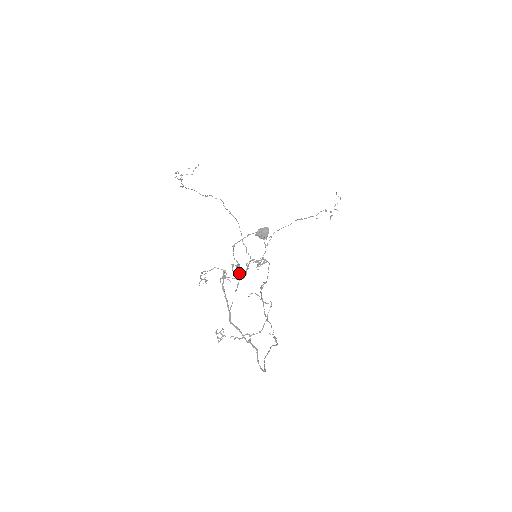
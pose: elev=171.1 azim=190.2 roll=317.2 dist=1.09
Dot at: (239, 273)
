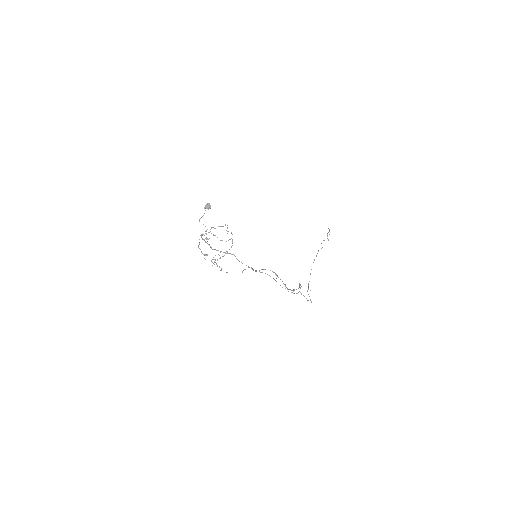
Dot at: (207, 229)
